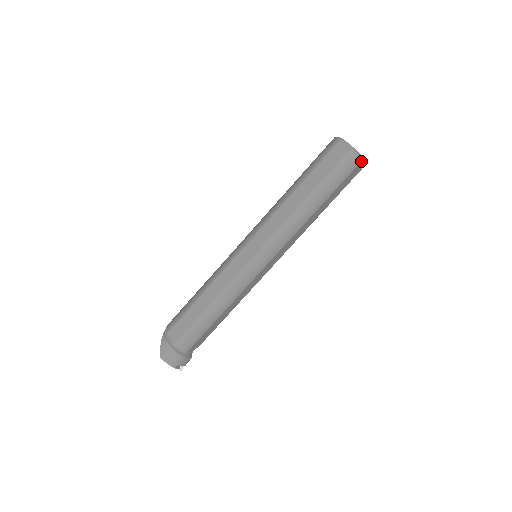
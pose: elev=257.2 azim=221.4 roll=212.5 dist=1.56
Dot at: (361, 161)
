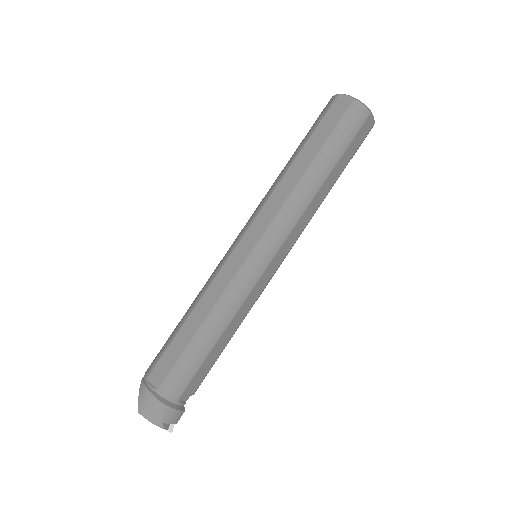
Dot at: (369, 114)
